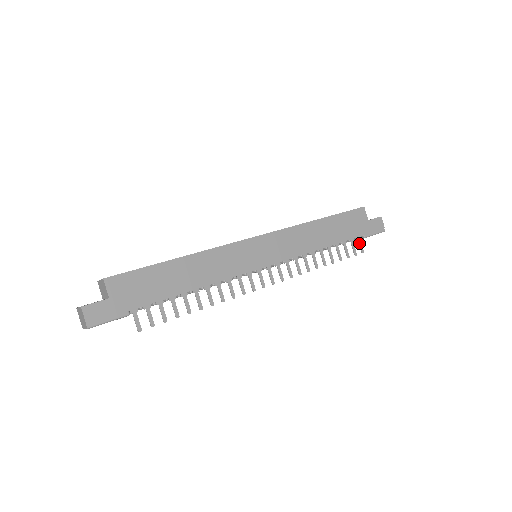
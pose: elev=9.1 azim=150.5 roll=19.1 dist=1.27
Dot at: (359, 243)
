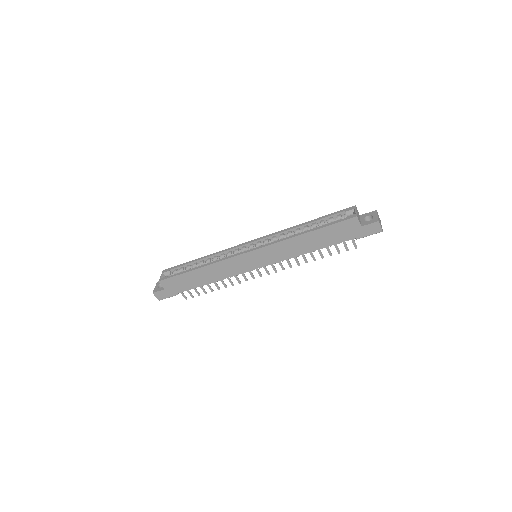
Dot at: (352, 242)
